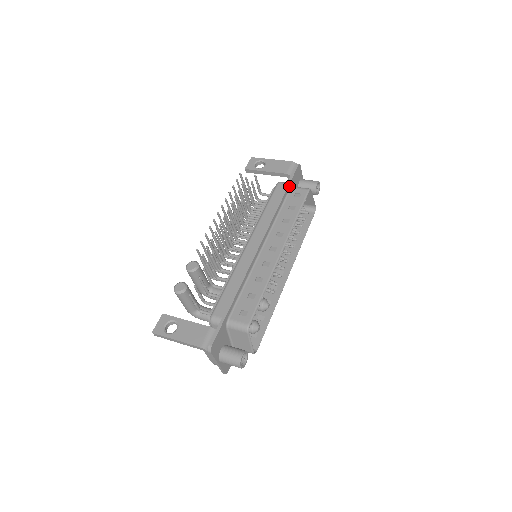
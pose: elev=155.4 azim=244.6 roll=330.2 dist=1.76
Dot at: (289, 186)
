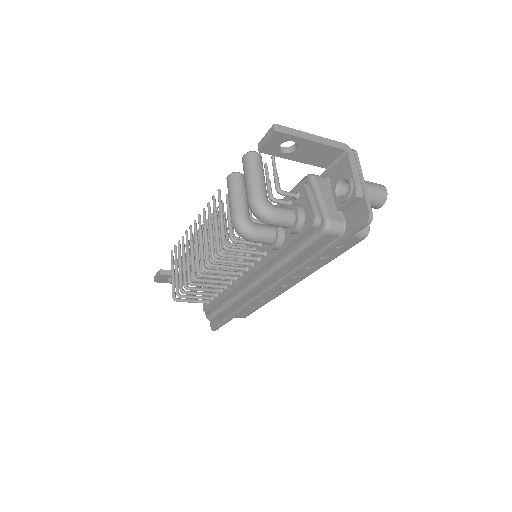
Dot at: occluded
